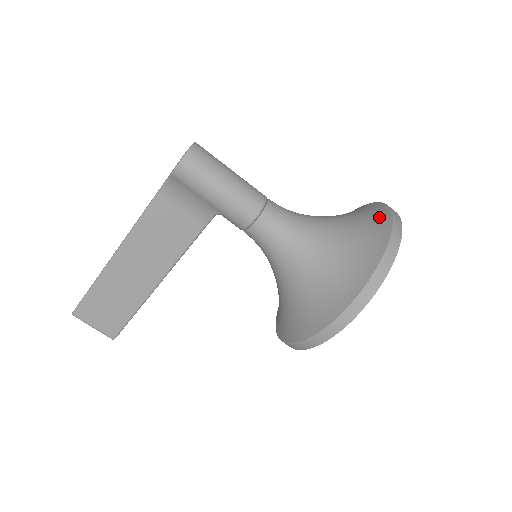
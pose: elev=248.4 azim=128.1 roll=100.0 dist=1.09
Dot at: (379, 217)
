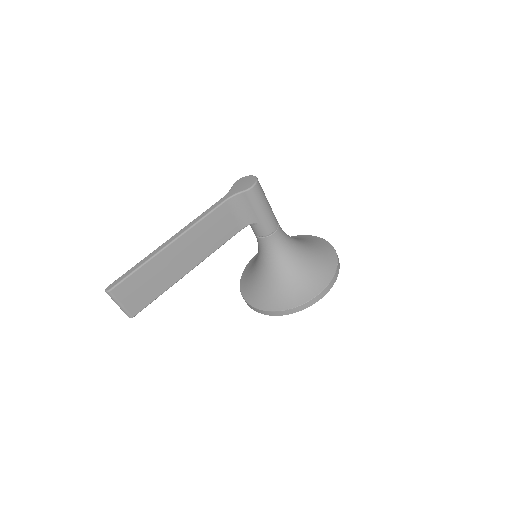
Dot at: (320, 241)
